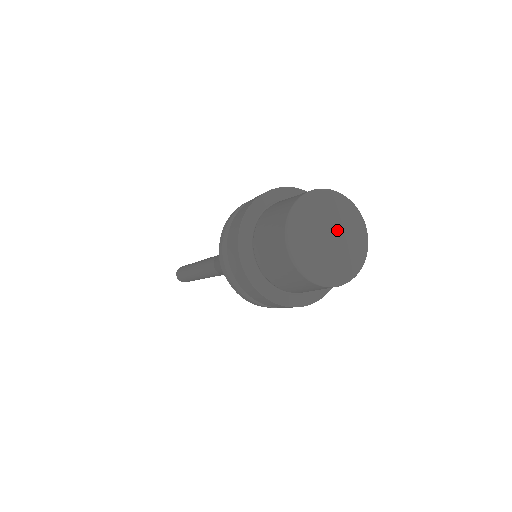
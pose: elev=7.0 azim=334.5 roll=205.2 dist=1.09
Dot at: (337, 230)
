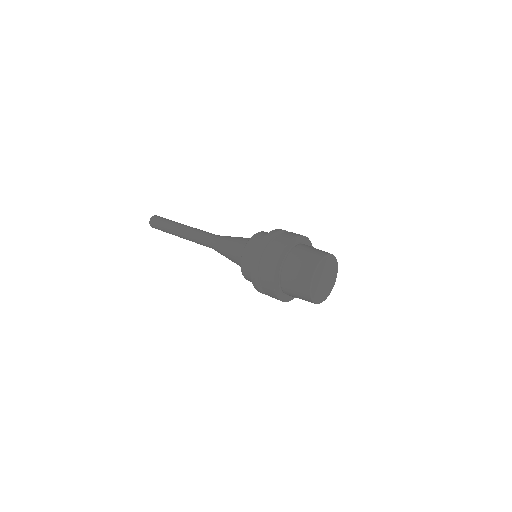
Dot at: (328, 276)
